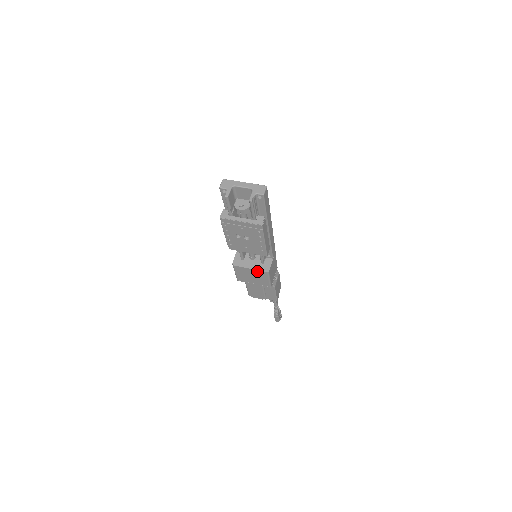
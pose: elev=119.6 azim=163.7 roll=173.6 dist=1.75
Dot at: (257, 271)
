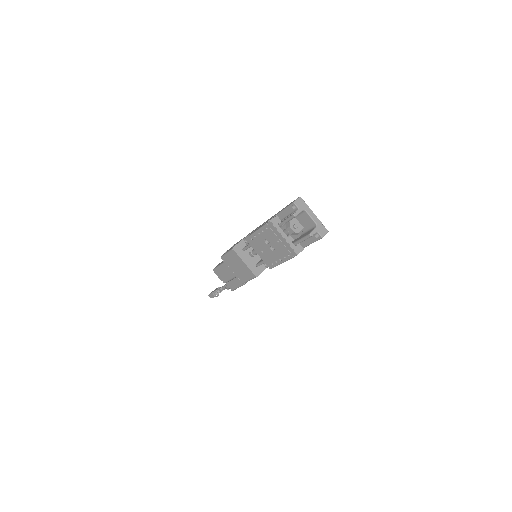
Dot at: (248, 269)
